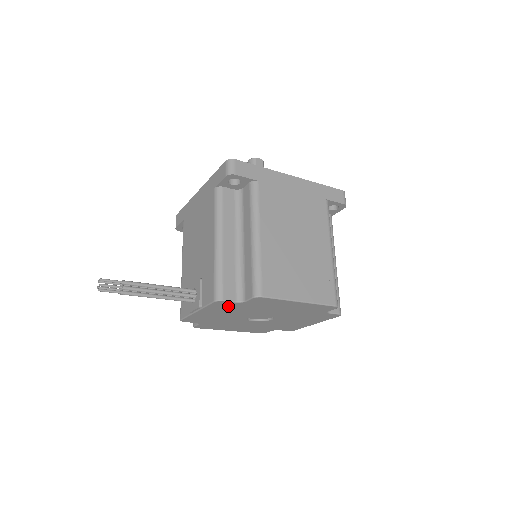
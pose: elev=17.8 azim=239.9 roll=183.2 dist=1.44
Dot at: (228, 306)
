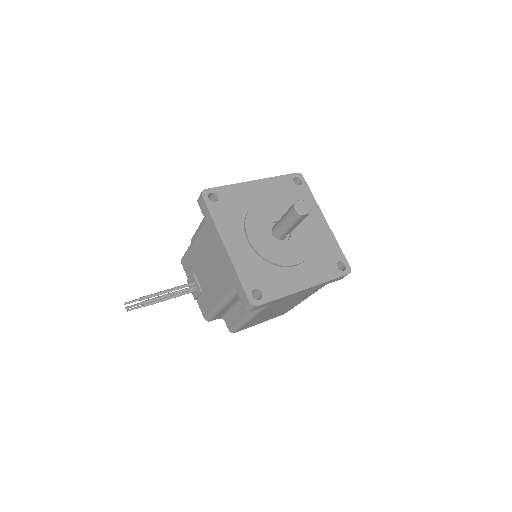
Dot at: occluded
